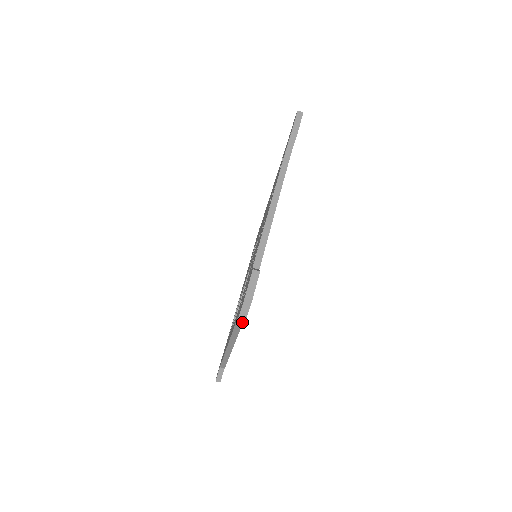
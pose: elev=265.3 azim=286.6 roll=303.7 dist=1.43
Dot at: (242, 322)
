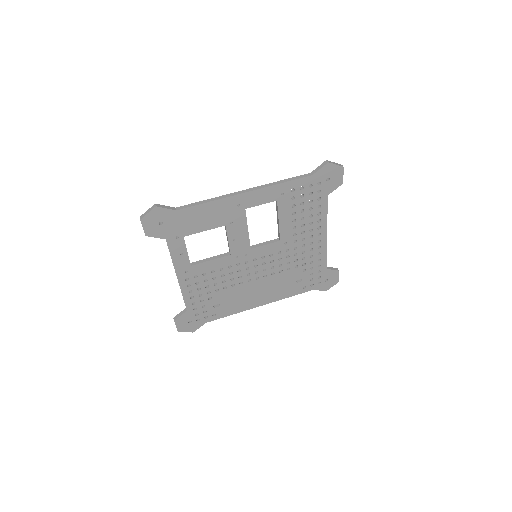
Dot at: (328, 162)
